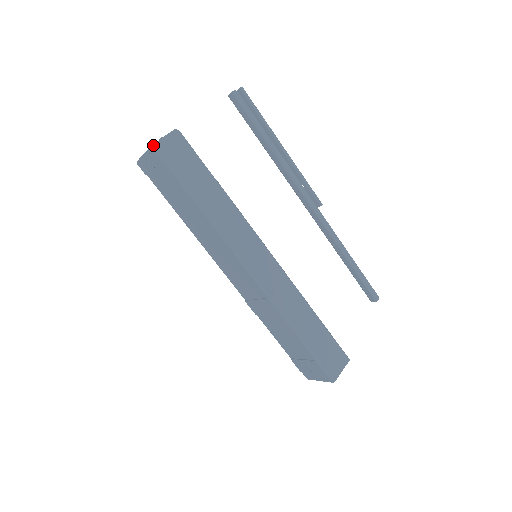
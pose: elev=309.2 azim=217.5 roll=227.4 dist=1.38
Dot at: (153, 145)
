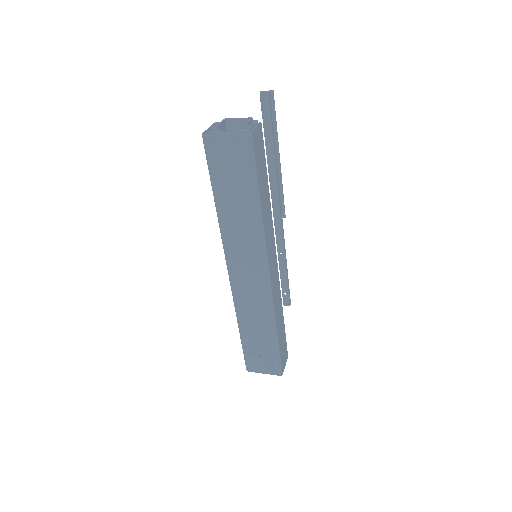
Dot at: (251, 132)
